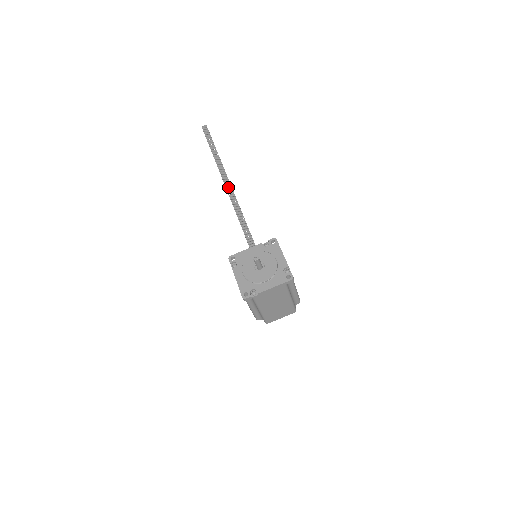
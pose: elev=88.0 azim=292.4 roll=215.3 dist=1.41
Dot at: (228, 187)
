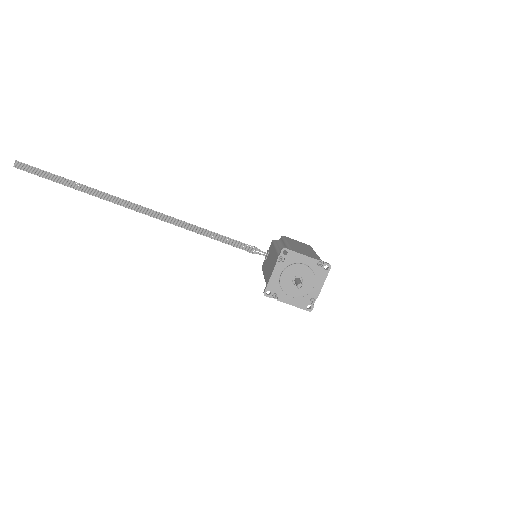
Dot at: (139, 210)
